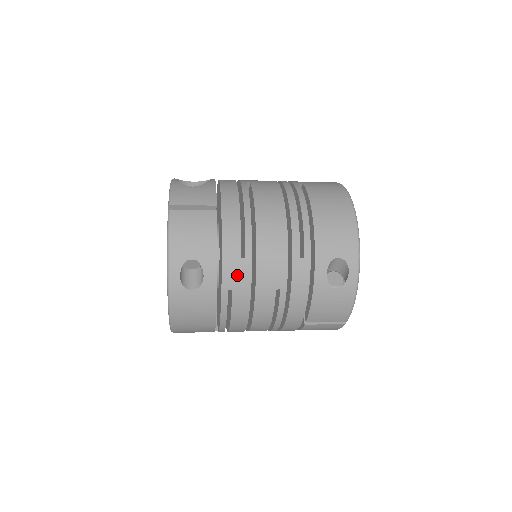
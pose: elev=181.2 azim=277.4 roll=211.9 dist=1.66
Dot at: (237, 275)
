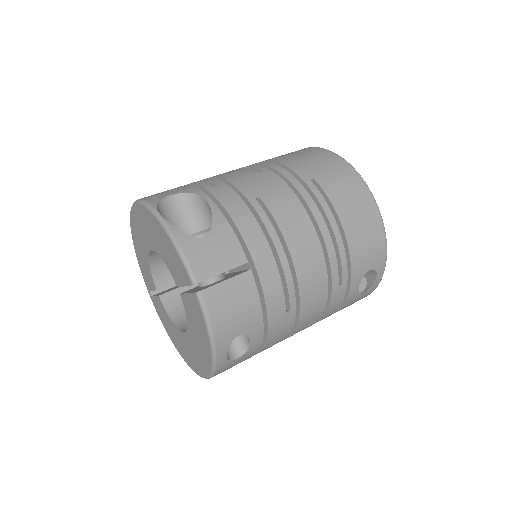
Dot at: (282, 327)
